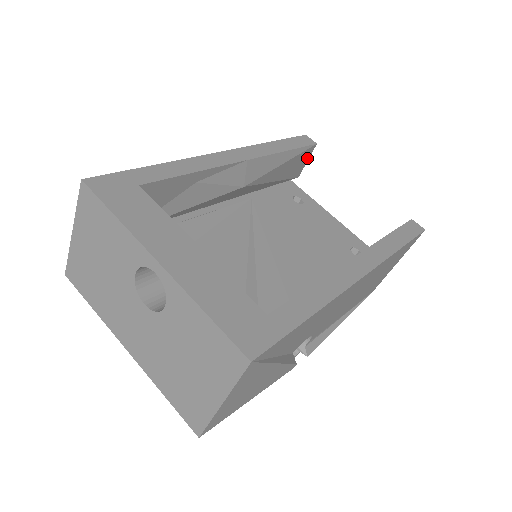
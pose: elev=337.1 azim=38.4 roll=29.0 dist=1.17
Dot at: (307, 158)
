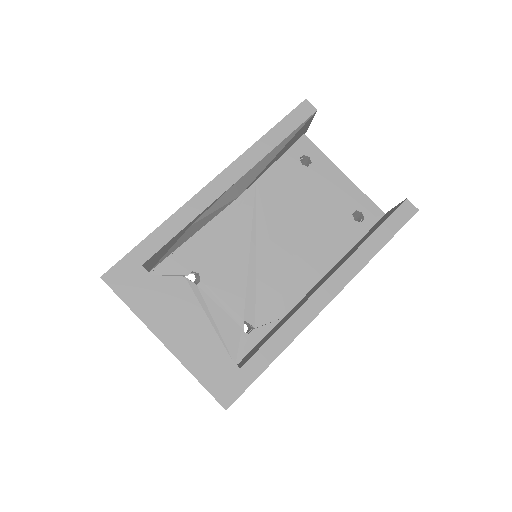
Dot at: (310, 121)
